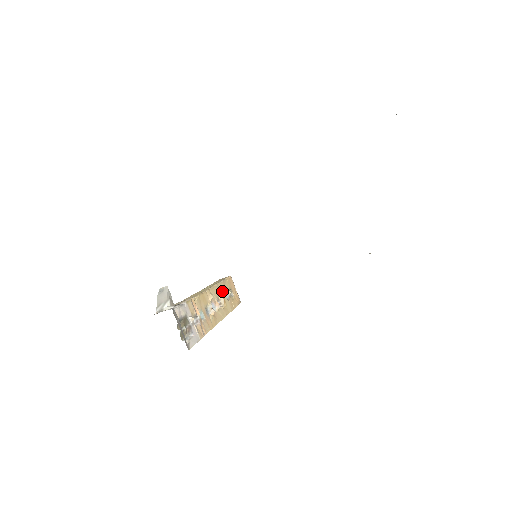
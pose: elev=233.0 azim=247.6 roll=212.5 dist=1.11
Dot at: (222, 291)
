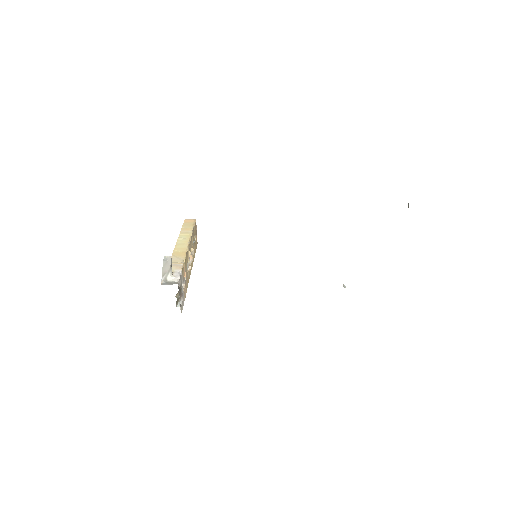
Dot at: occluded
